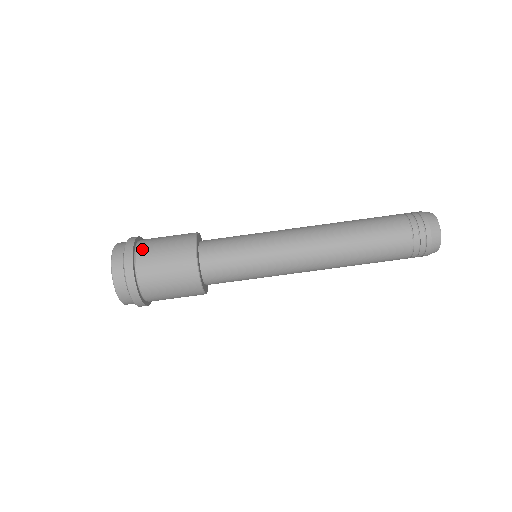
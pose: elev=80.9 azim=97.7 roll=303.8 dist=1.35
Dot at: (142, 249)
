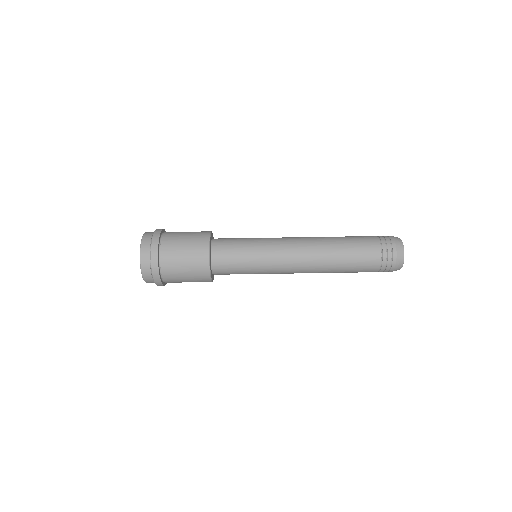
Dot at: (165, 260)
